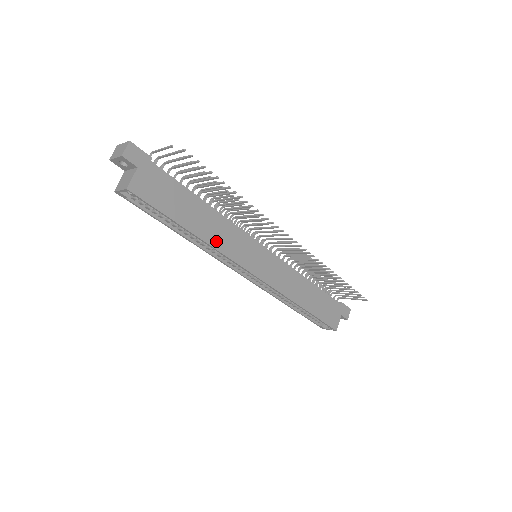
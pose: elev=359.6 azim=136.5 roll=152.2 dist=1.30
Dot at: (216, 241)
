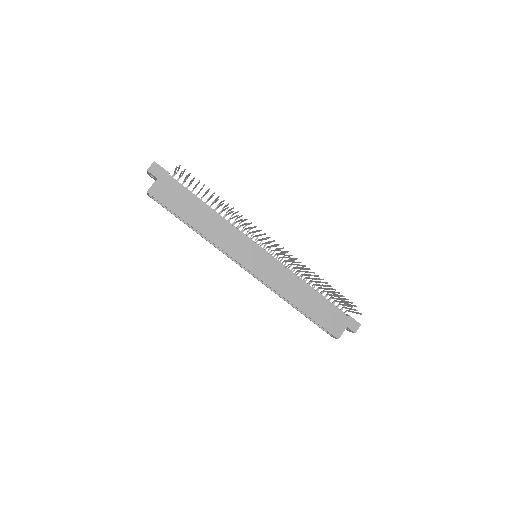
Dot at: (214, 237)
